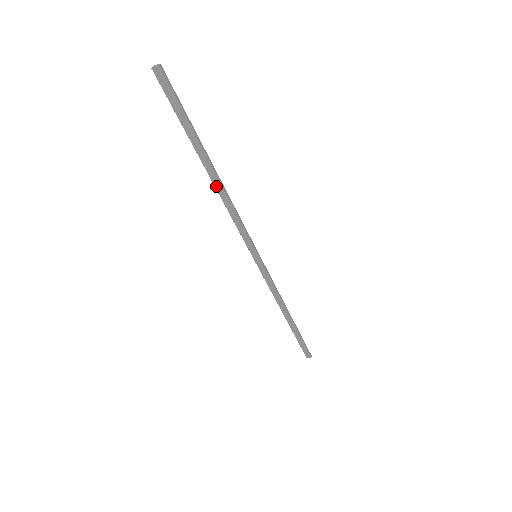
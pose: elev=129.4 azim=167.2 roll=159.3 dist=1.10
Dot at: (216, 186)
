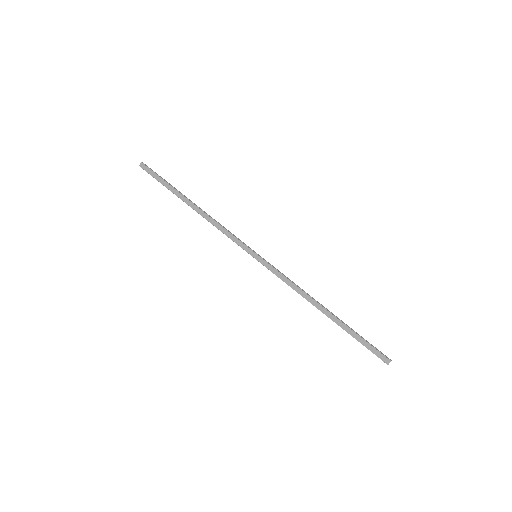
Dot at: (199, 213)
